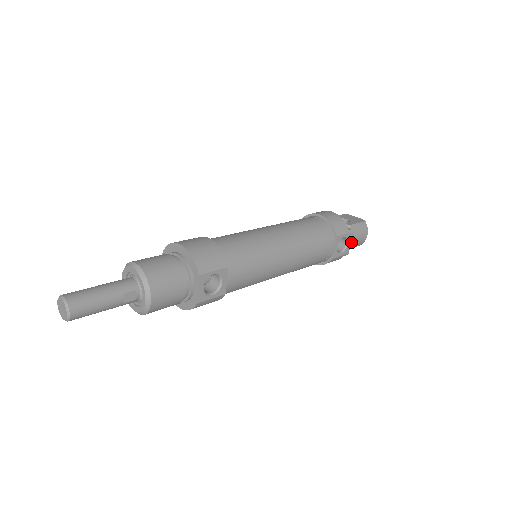
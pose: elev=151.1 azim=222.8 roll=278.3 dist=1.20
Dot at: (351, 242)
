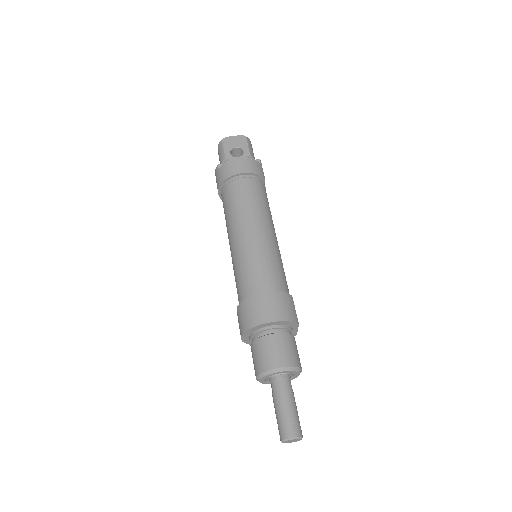
Dot at: occluded
